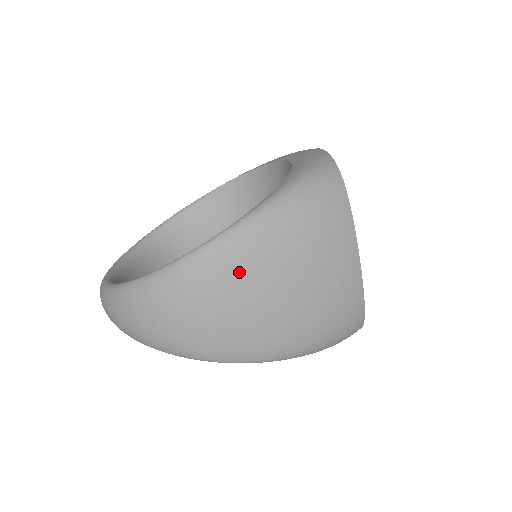
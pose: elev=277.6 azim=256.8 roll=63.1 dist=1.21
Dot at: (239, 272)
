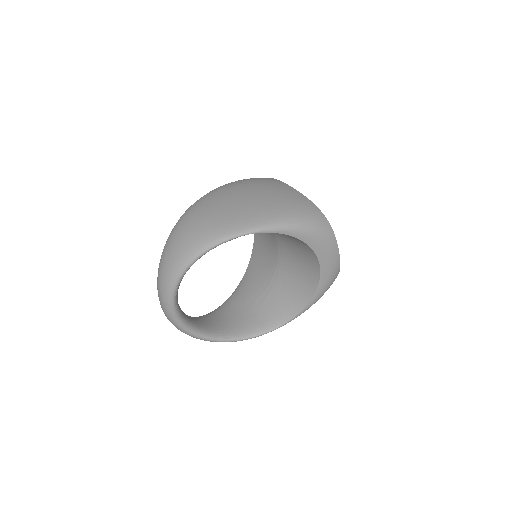
Dot at: (216, 198)
